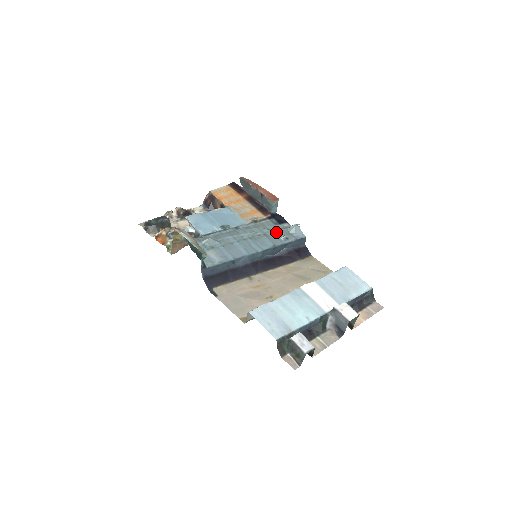
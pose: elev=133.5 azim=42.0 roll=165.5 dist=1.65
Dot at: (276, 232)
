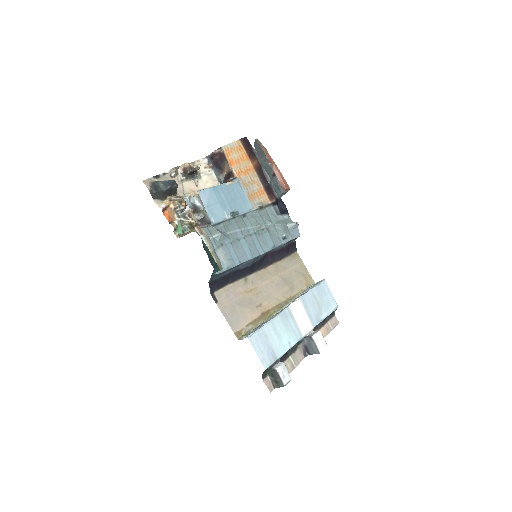
Dot at: (278, 228)
